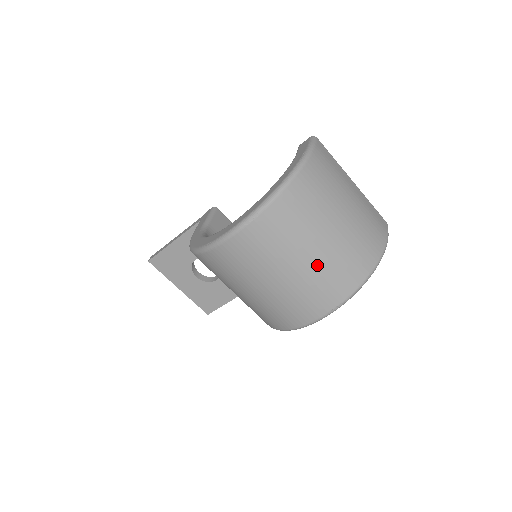
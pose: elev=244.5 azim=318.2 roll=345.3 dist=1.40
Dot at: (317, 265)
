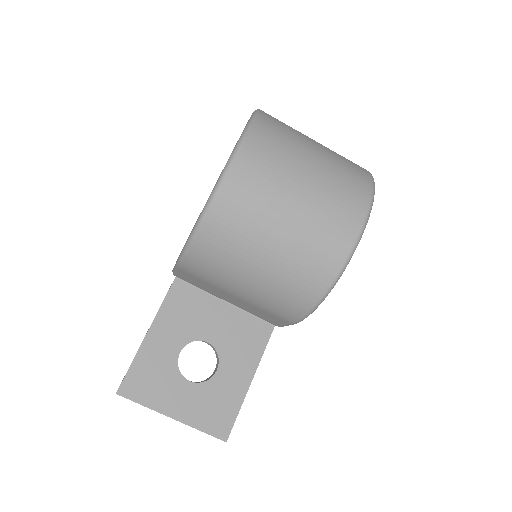
Dot at: (327, 163)
